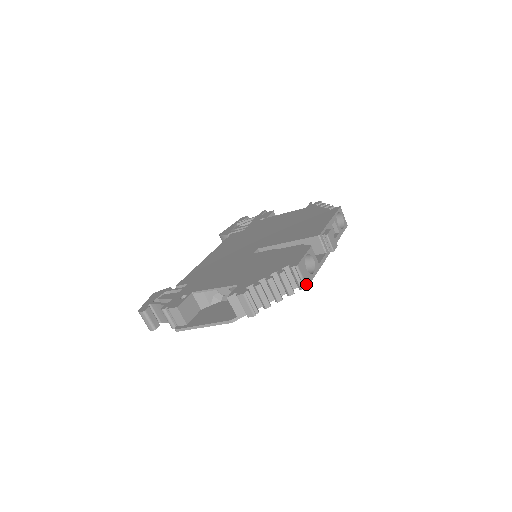
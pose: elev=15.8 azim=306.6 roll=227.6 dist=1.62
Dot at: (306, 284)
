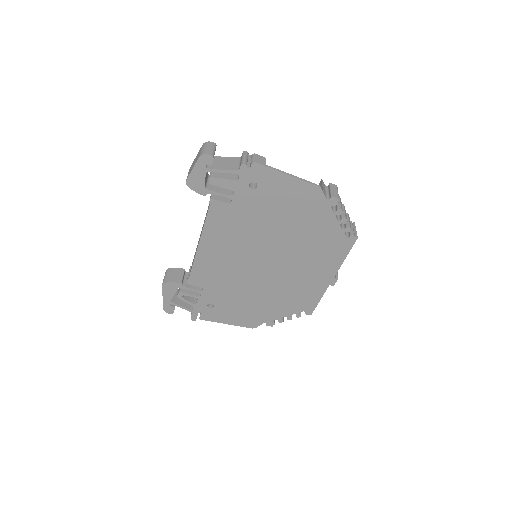
Dot at: (357, 237)
